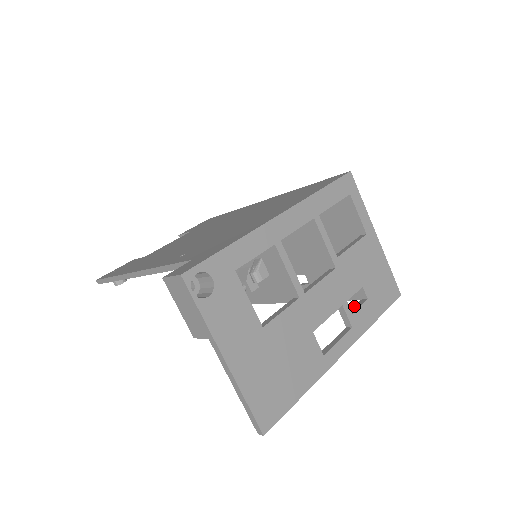
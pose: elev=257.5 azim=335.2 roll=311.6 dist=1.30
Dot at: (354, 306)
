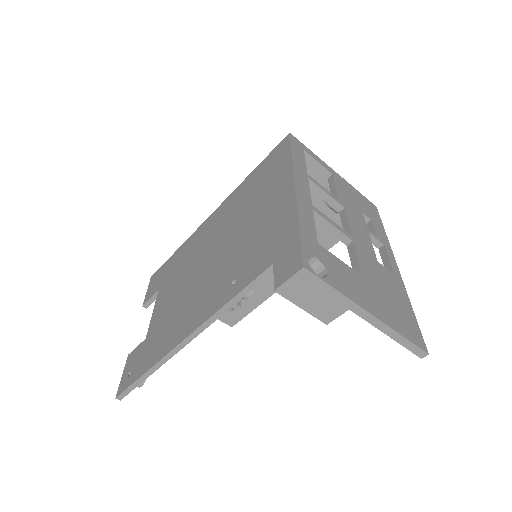
Dot at: occluded
